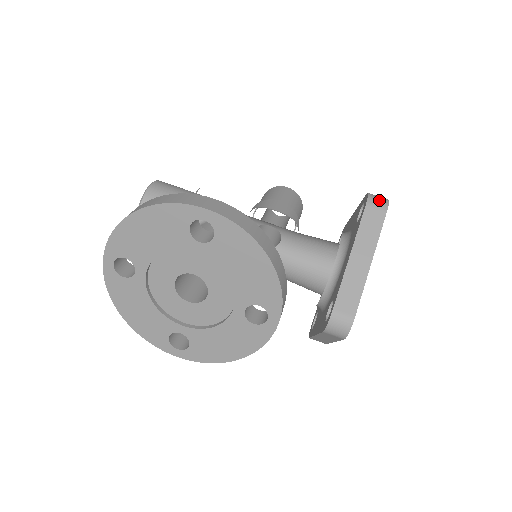
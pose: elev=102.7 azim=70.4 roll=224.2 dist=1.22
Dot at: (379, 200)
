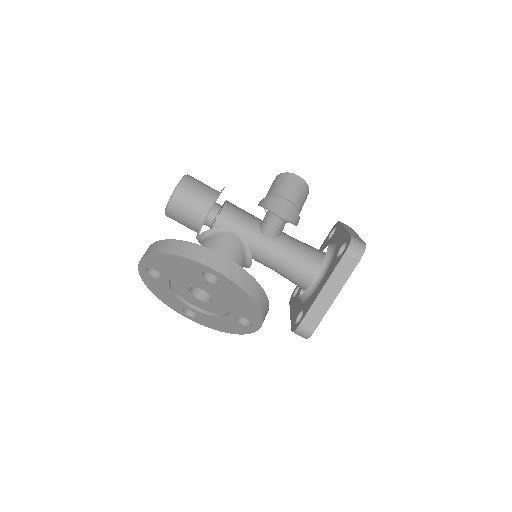
Dot at: (357, 249)
